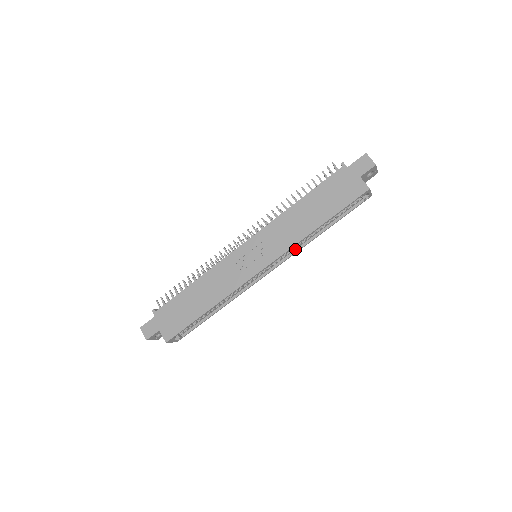
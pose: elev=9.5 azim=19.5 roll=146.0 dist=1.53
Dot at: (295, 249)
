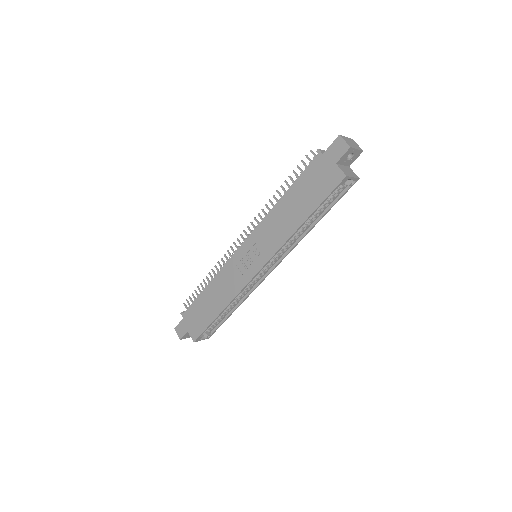
Dot at: (291, 245)
